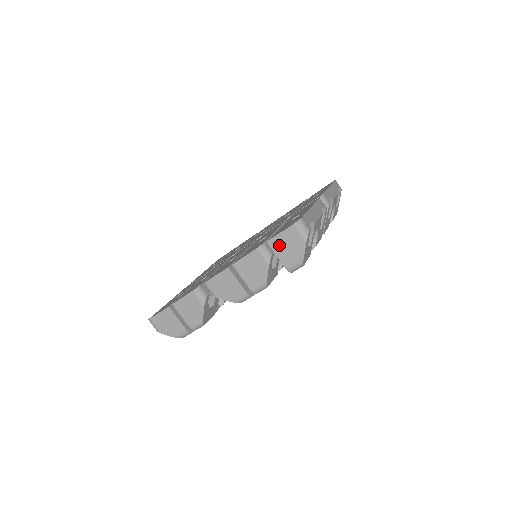
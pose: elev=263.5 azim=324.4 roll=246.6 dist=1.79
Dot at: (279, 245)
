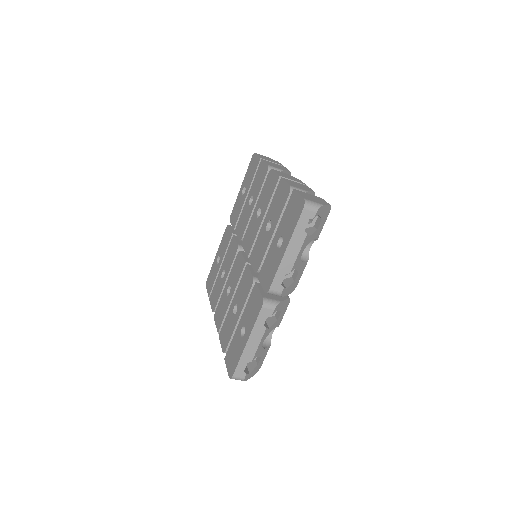
Dot at: occluded
